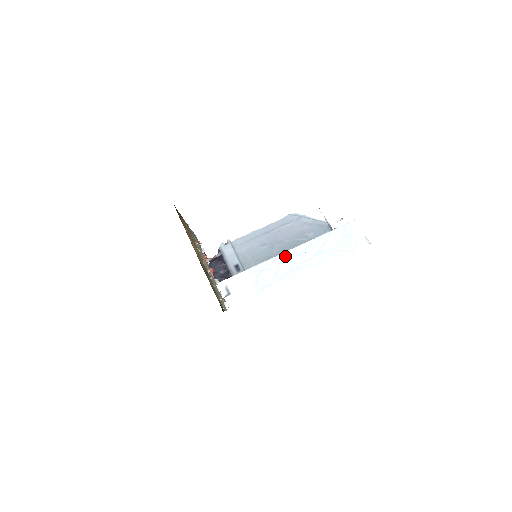
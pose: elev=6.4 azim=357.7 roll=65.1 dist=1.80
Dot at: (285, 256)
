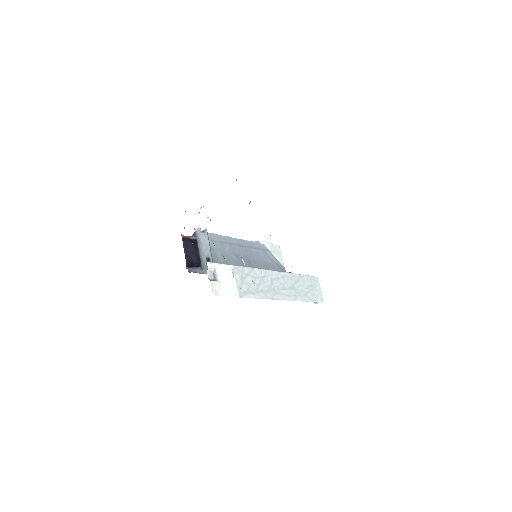
Dot at: (268, 274)
